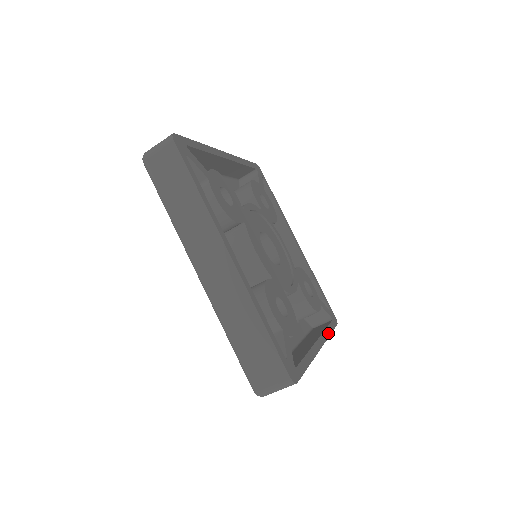
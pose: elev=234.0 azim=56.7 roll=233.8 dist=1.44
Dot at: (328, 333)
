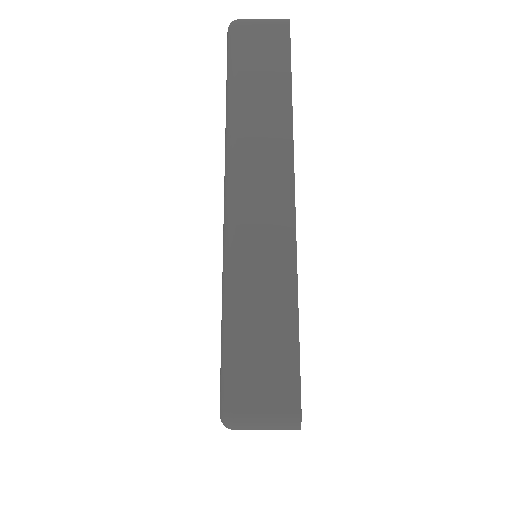
Dot at: occluded
